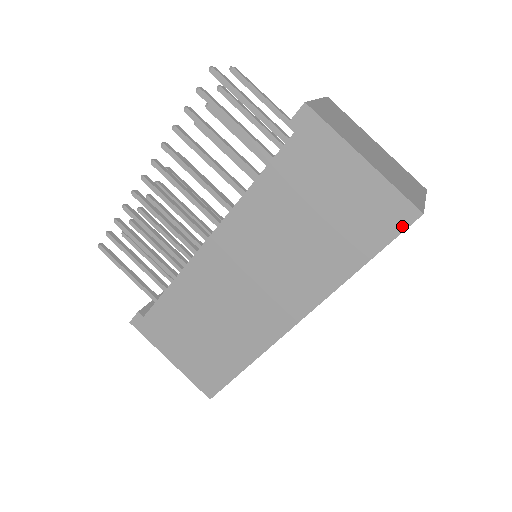
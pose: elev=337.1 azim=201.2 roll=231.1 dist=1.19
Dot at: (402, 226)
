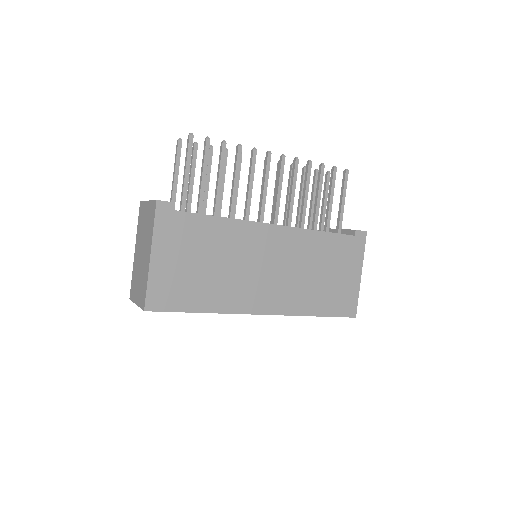
Dot at: (347, 315)
